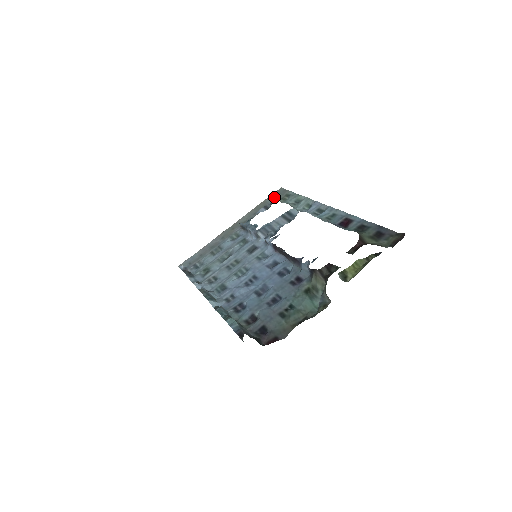
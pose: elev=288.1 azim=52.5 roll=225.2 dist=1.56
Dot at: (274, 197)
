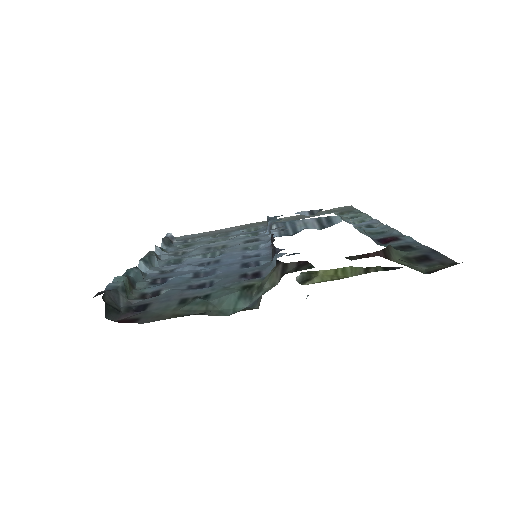
Dot at: (333, 210)
